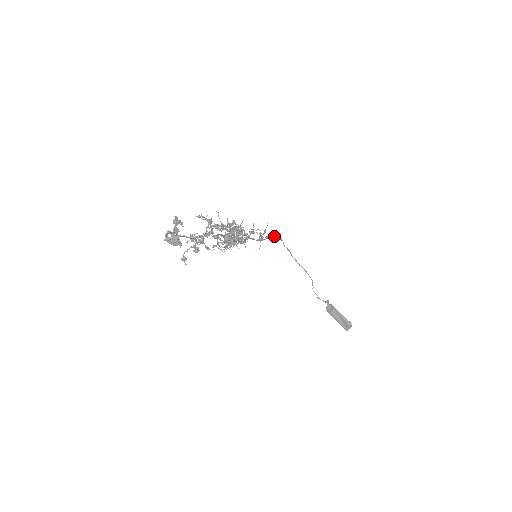
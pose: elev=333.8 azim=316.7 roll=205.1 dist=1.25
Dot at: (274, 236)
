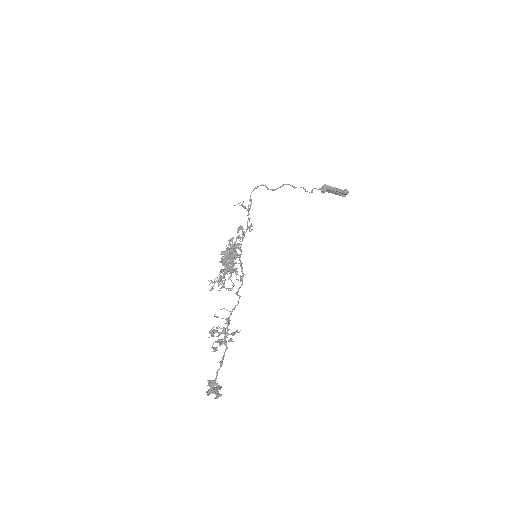
Dot at: occluded
